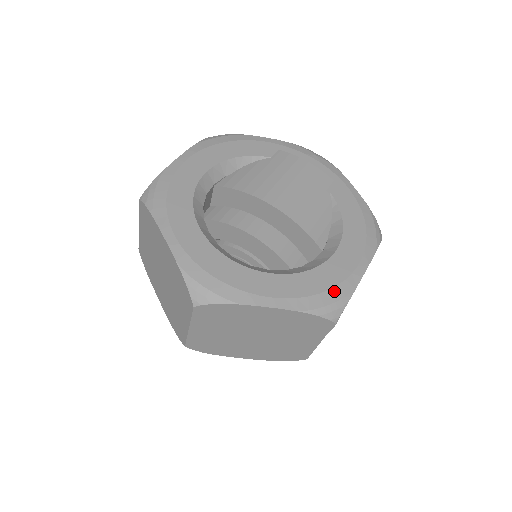
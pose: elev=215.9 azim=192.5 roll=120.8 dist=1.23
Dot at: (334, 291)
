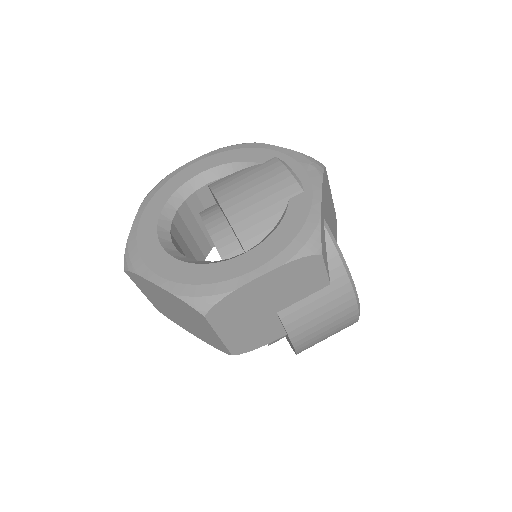
Dot at: (211, 286)
